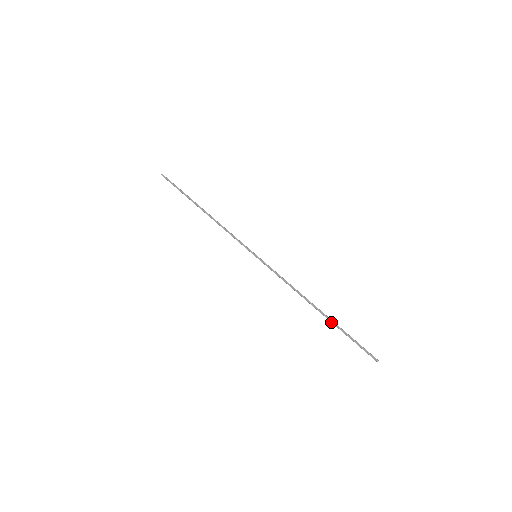
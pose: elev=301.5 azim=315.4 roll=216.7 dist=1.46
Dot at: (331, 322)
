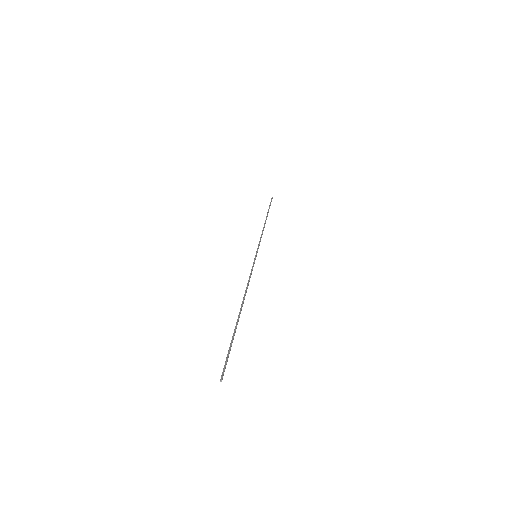
Dot at: (236, 324)
